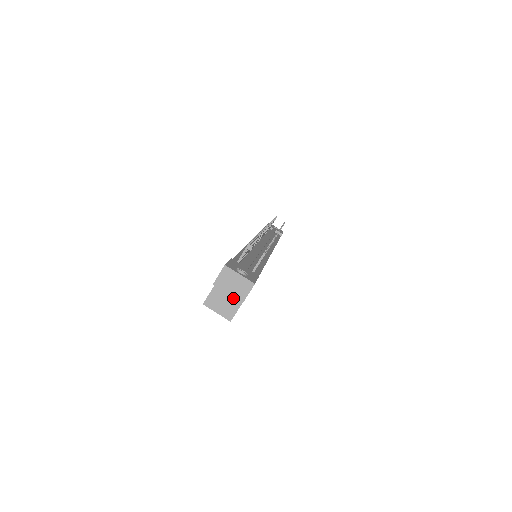
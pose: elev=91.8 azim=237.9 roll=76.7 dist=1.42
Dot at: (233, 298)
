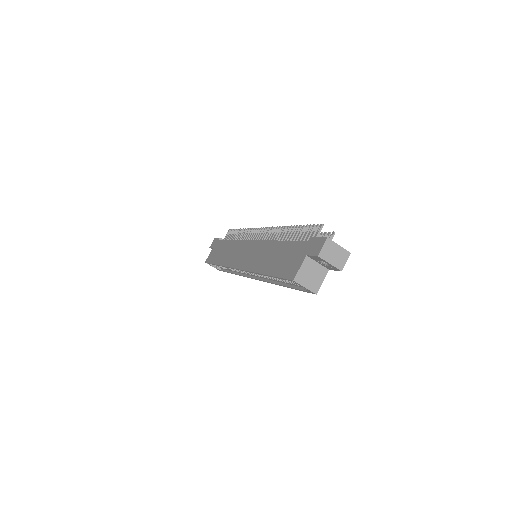
Dot at: (318, 272)
